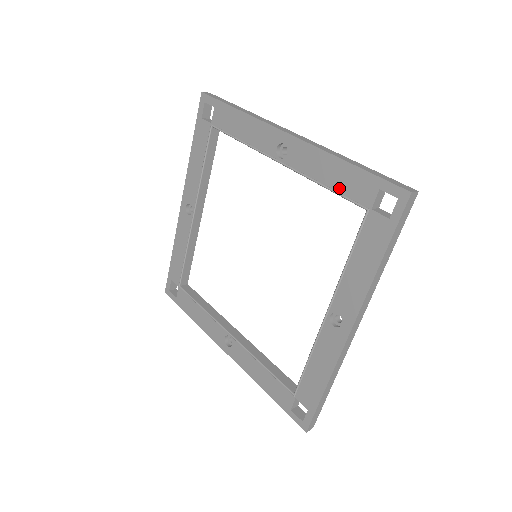
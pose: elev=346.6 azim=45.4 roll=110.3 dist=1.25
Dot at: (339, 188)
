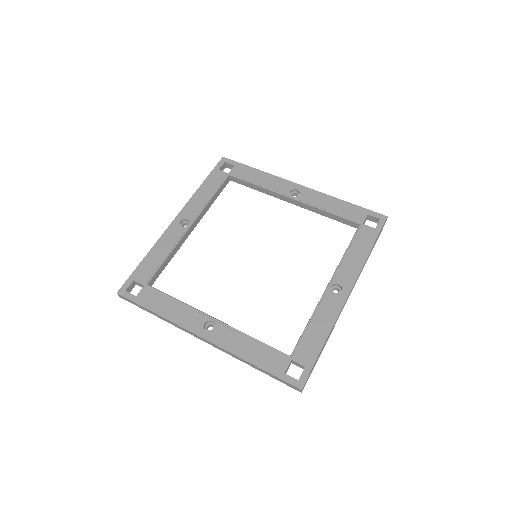
Dot at: (340, 213)
